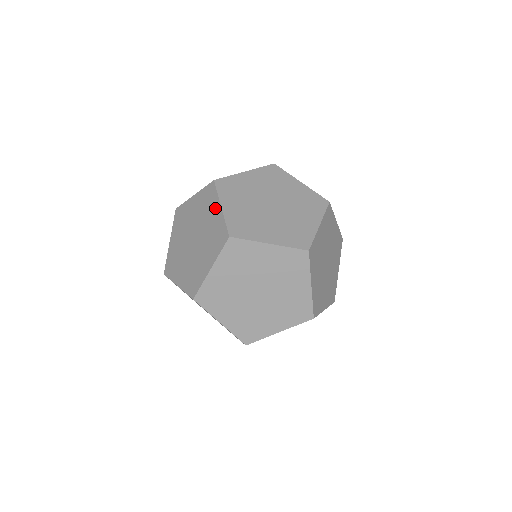
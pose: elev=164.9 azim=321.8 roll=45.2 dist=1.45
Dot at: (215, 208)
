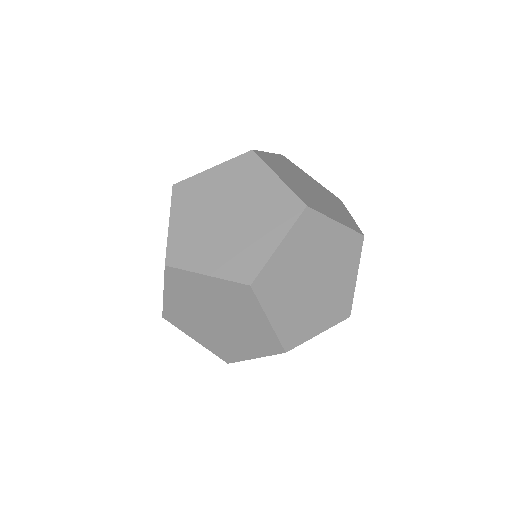
Dot at: occluded
